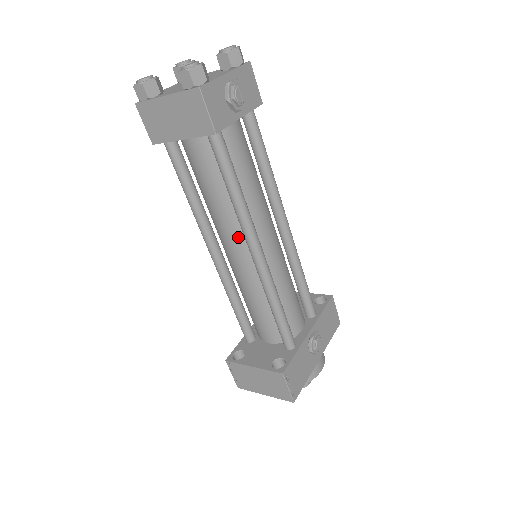
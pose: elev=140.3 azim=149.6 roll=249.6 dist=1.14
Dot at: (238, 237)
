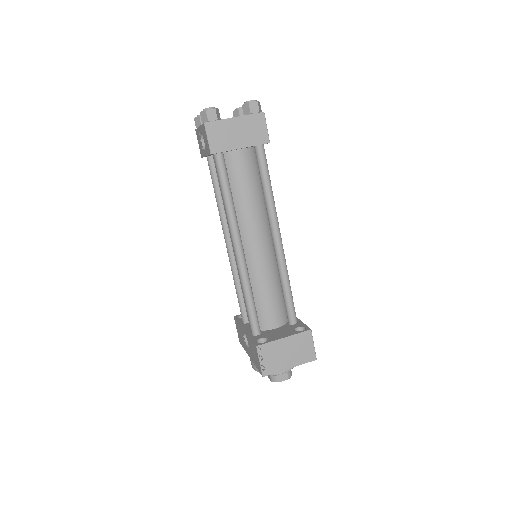
Dot at: (263, 228)
